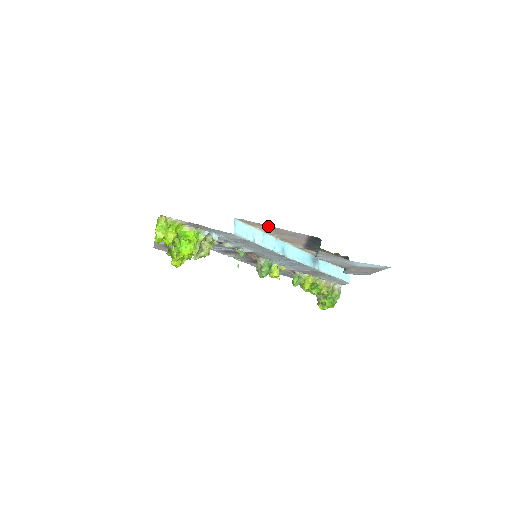
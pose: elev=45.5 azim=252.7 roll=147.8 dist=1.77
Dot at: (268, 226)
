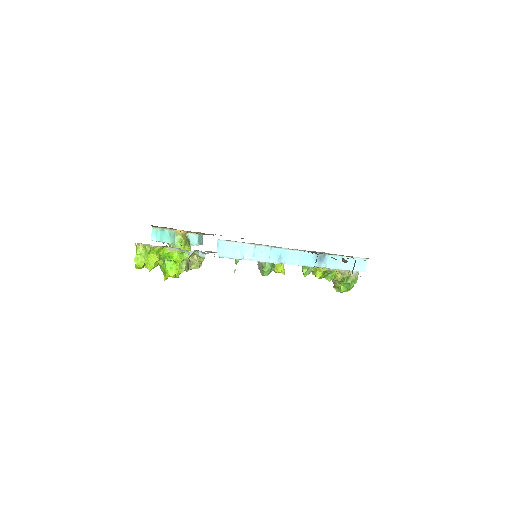
Dot at: occluded
